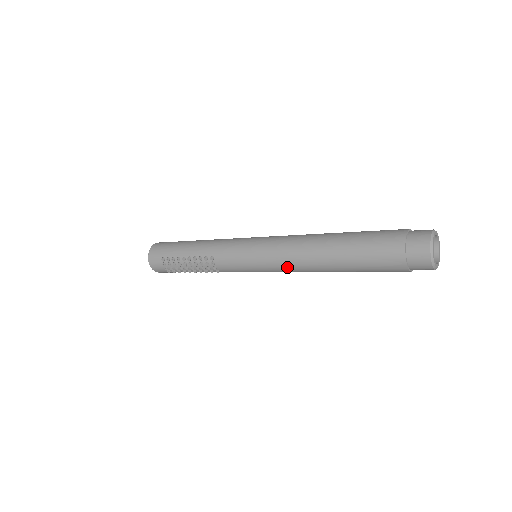
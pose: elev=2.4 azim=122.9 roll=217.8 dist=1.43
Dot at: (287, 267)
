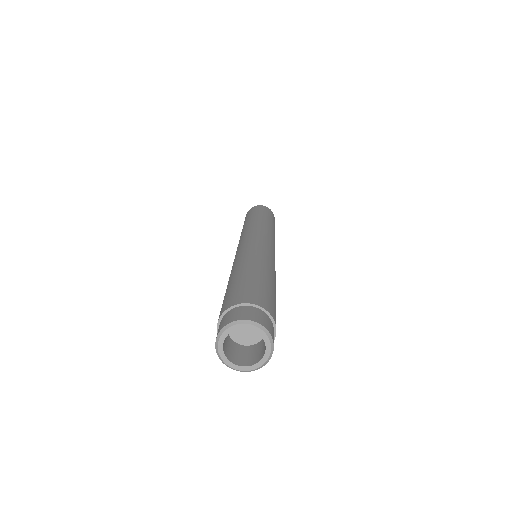
Dot at: occluded
